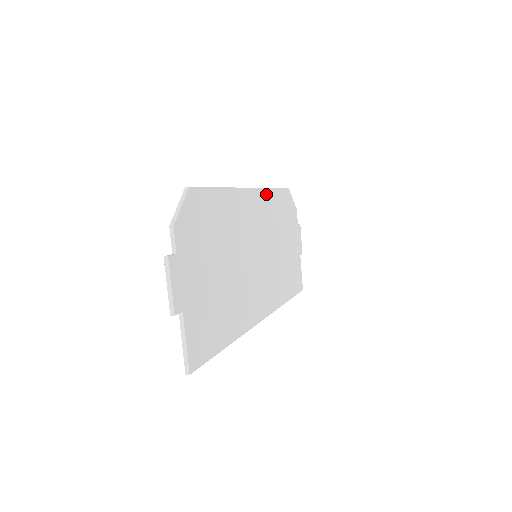
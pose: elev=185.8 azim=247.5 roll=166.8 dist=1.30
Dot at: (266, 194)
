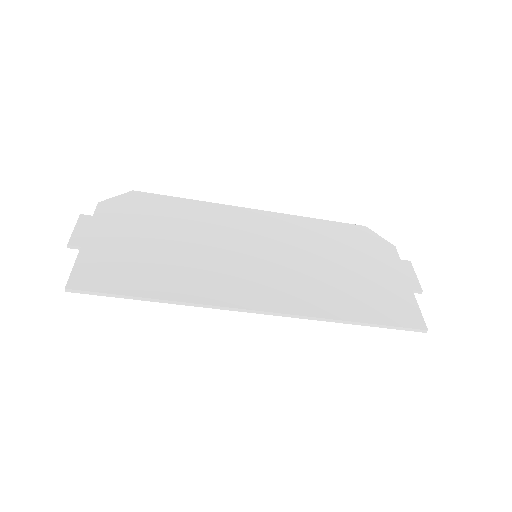
Dot at: (293, 219)
